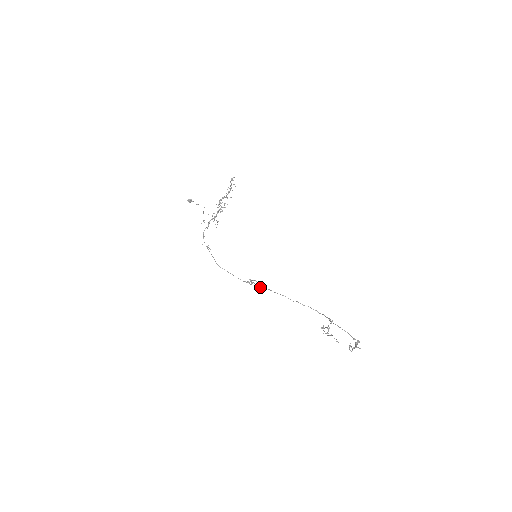
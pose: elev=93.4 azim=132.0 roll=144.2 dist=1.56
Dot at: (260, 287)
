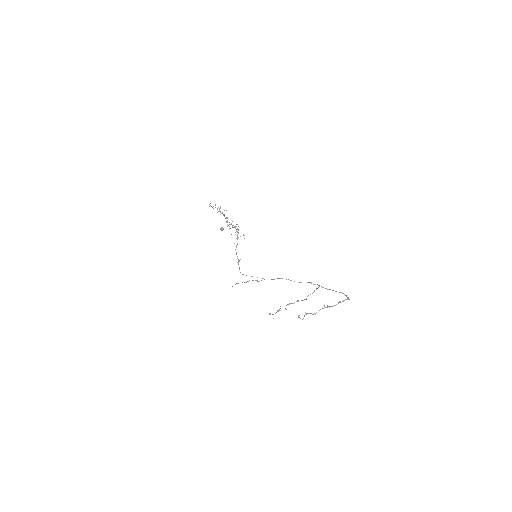
Dot at: (274, 279)
